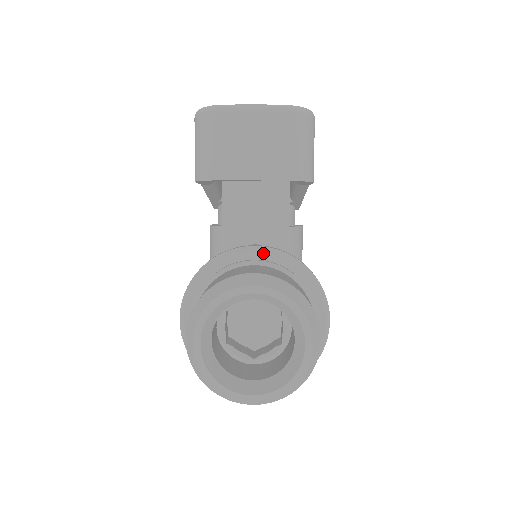
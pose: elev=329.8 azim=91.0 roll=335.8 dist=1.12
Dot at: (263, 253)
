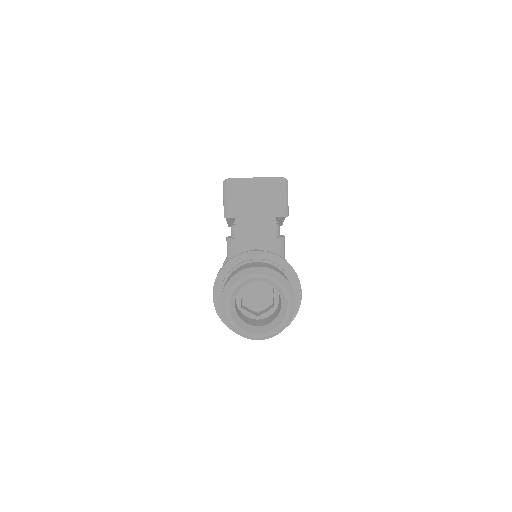
Dot at: (261, 255)
